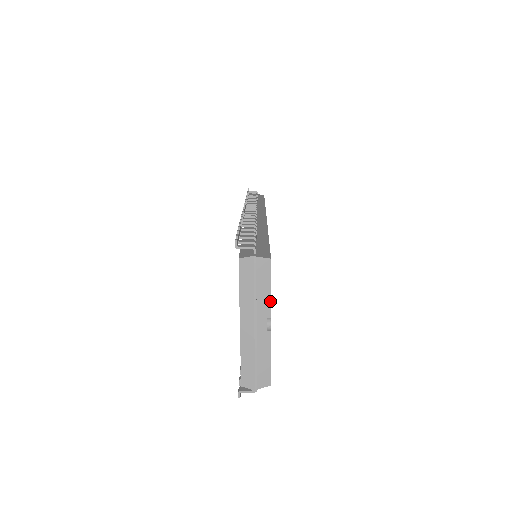
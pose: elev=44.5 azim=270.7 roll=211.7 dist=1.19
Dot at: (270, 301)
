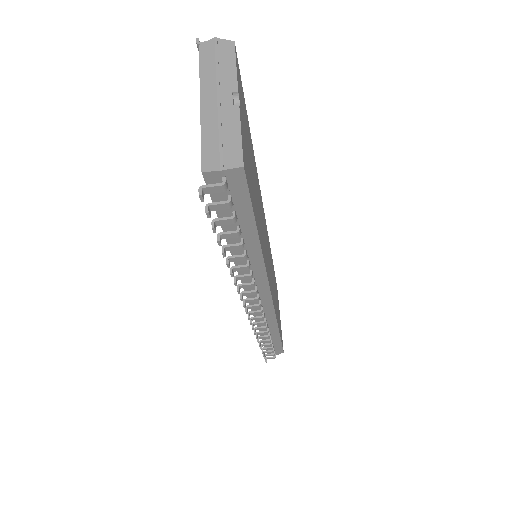
Dot at: (236, 77)
